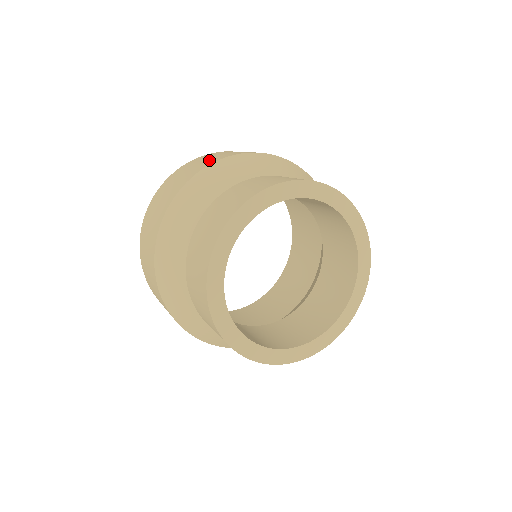
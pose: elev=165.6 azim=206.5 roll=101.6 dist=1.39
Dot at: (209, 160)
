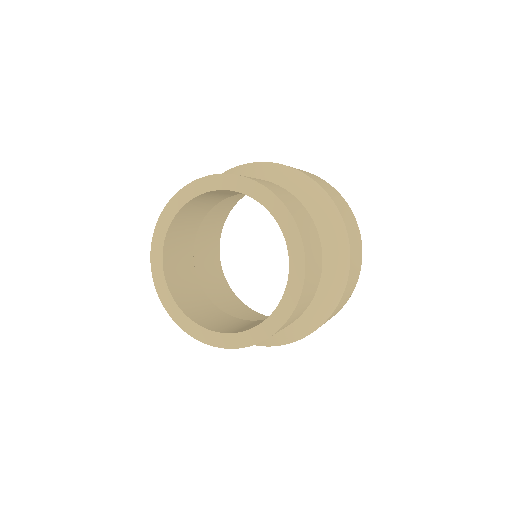
Dot at: (303, 171)
